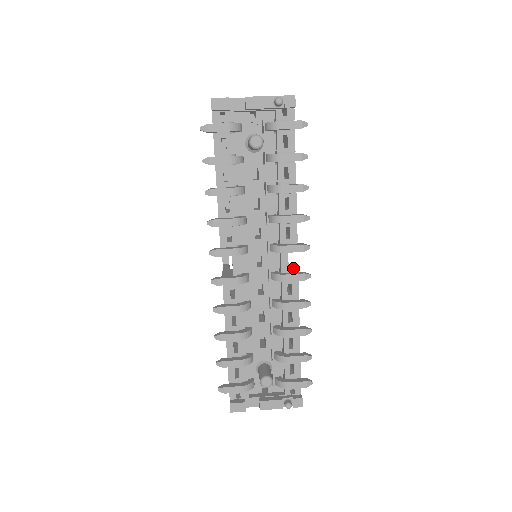
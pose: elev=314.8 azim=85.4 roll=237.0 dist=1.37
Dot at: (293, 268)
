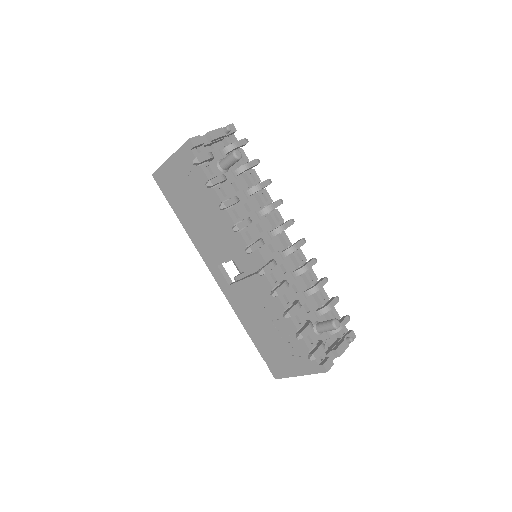
Dot at: occluded
